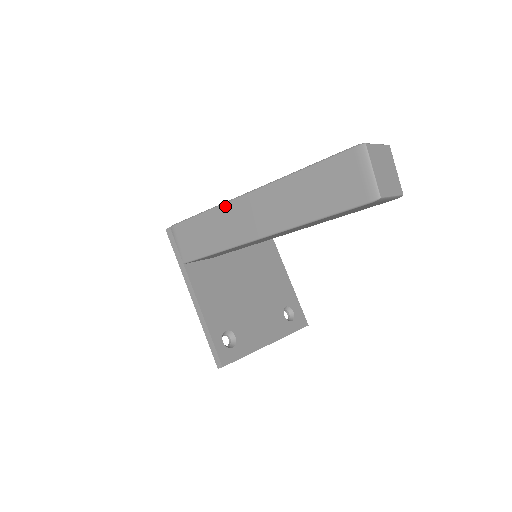
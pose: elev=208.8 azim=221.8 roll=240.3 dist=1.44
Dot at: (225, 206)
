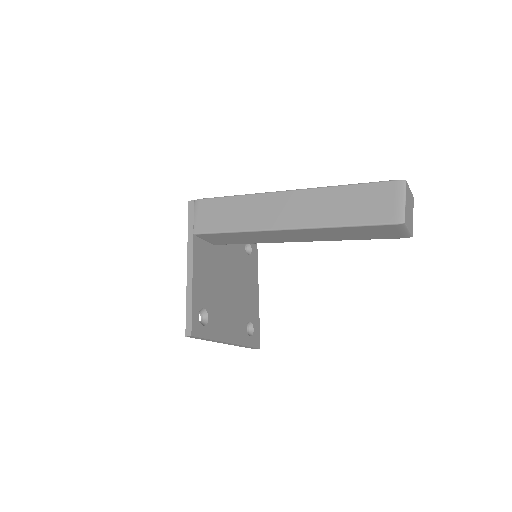
Dot at: (260, 196)
